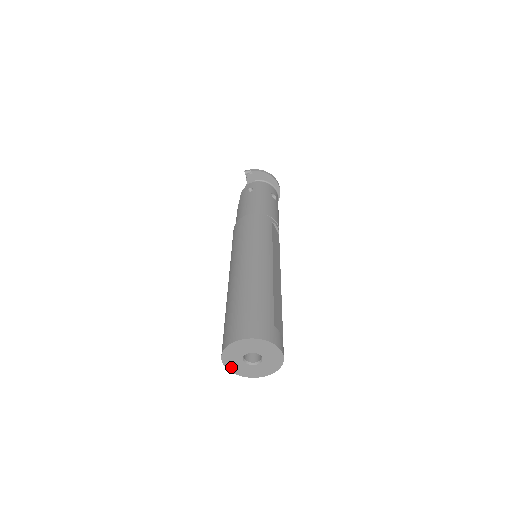
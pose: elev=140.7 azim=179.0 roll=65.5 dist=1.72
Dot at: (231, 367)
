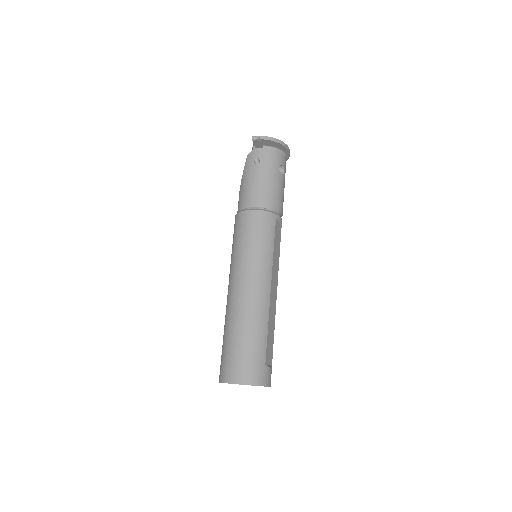
Dot at: occluded
